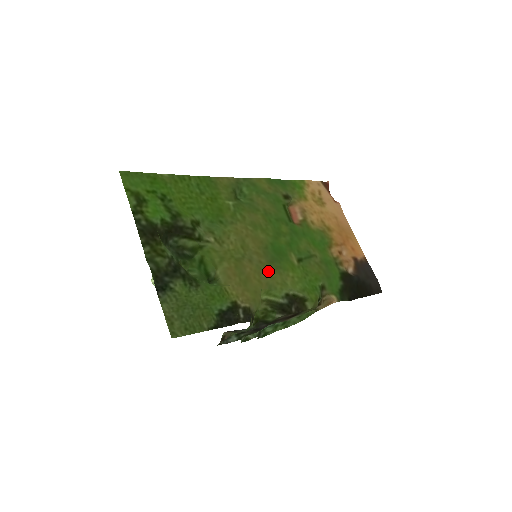
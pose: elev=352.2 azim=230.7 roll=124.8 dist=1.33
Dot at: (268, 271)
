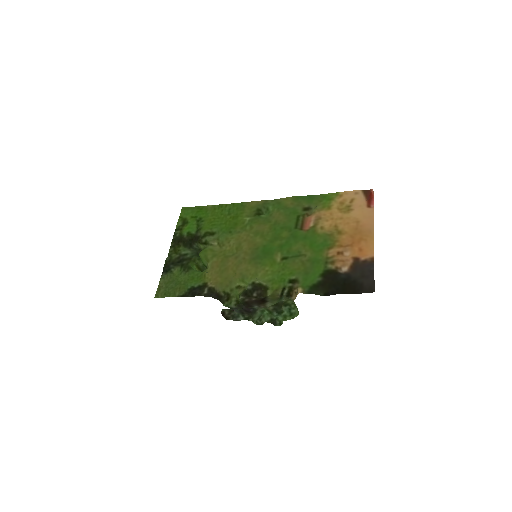
Dot at: (246, 265)
